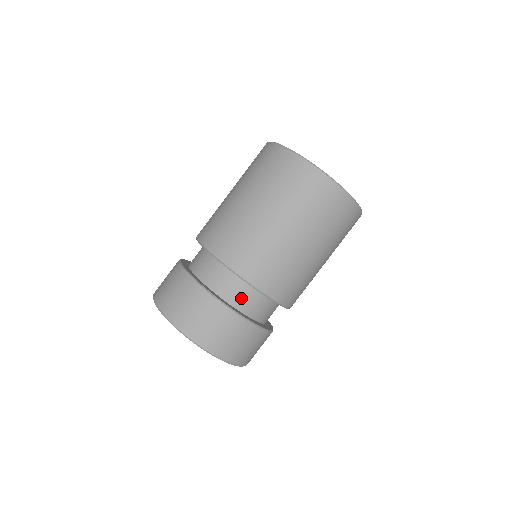
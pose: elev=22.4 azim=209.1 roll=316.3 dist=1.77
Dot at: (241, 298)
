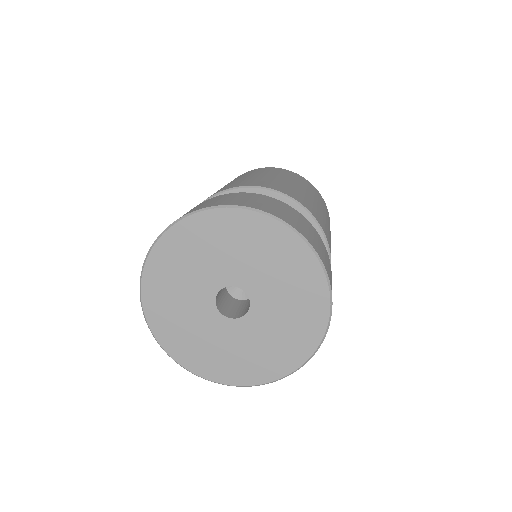
Dot at: occluded
